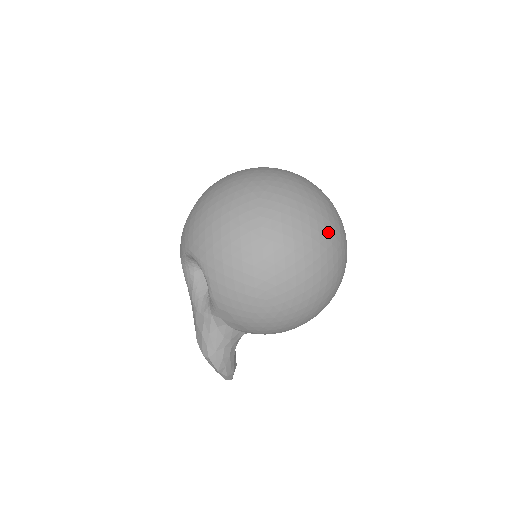
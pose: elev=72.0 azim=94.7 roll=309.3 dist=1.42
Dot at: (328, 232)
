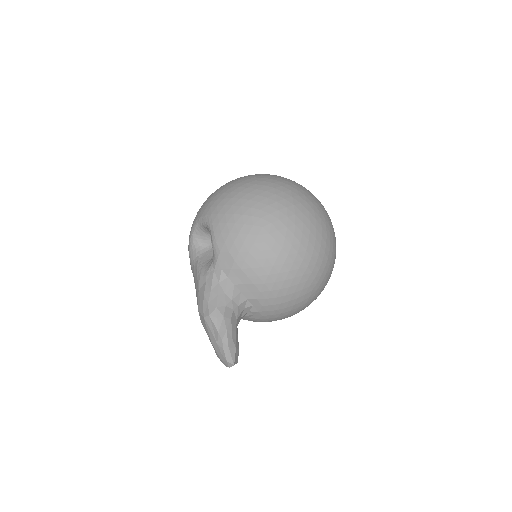
Dot at: (312, 196)
